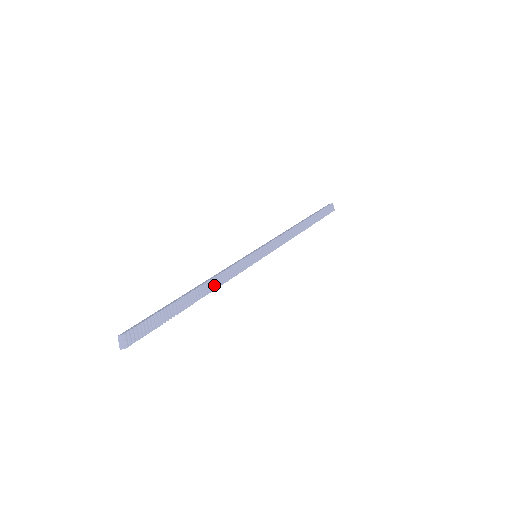
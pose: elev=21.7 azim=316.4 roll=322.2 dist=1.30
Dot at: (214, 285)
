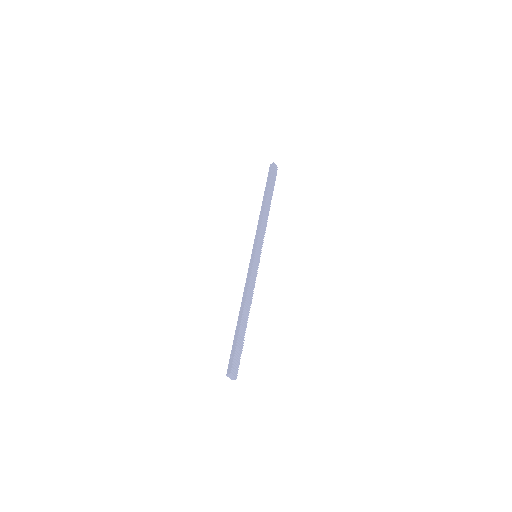
Dot at: (249, 301)
